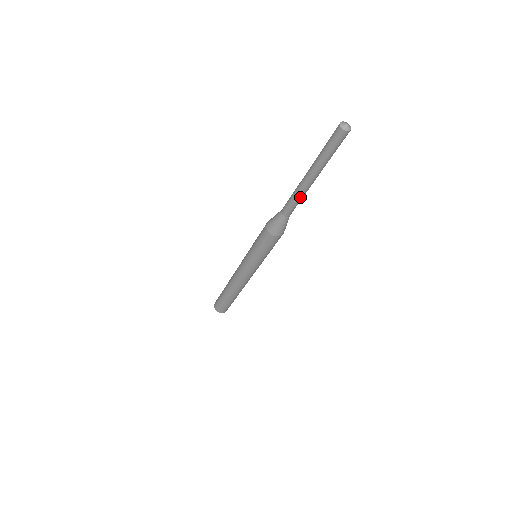
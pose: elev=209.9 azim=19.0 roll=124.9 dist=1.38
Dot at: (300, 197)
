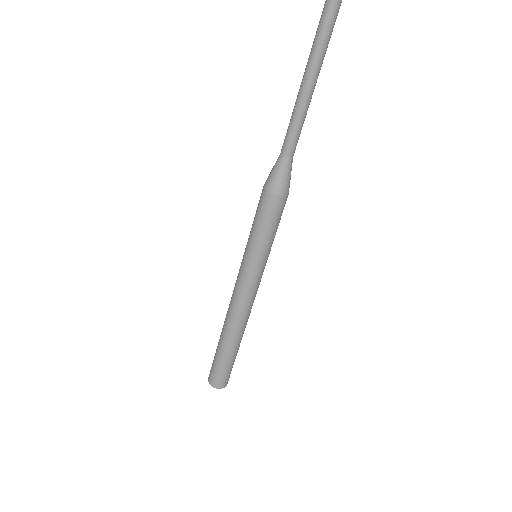
Dot at: (299, 112)
